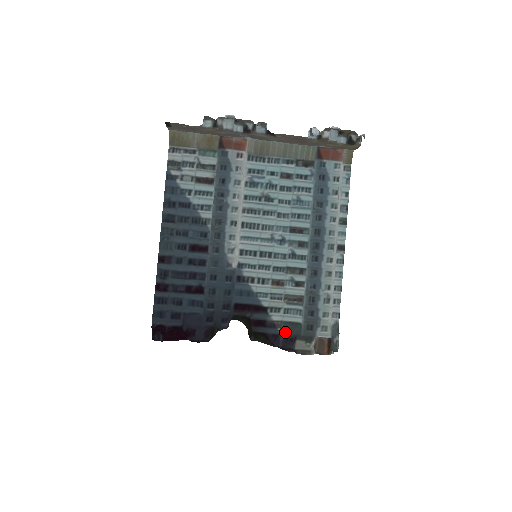
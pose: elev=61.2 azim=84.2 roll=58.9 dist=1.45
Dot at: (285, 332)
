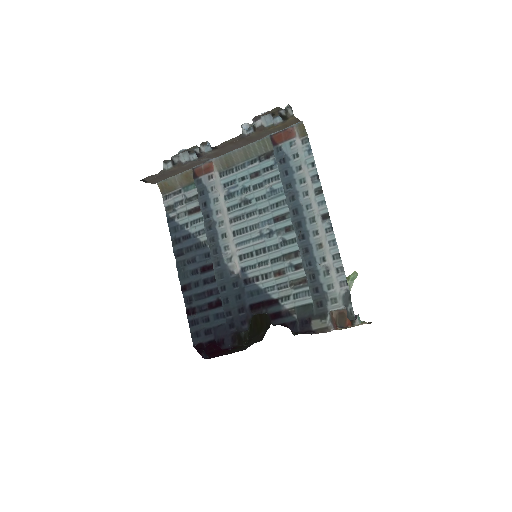
Dot at: (298, 316)
